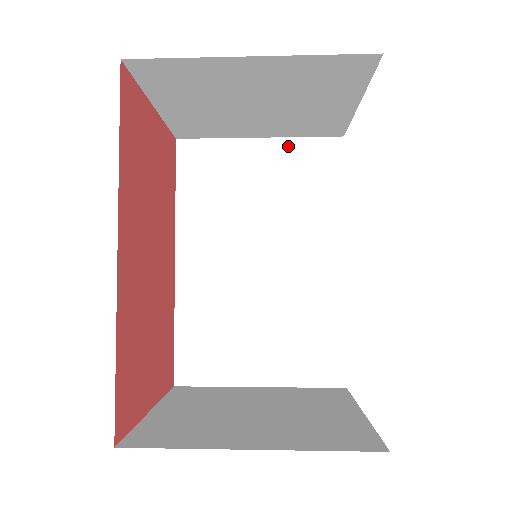
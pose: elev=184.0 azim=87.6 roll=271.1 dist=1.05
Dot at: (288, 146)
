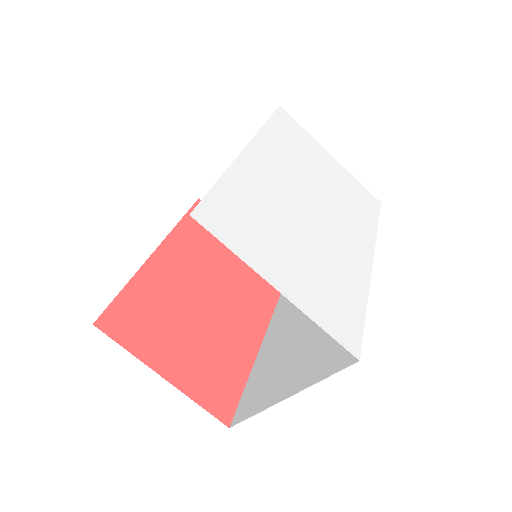
Dot at: occluded
